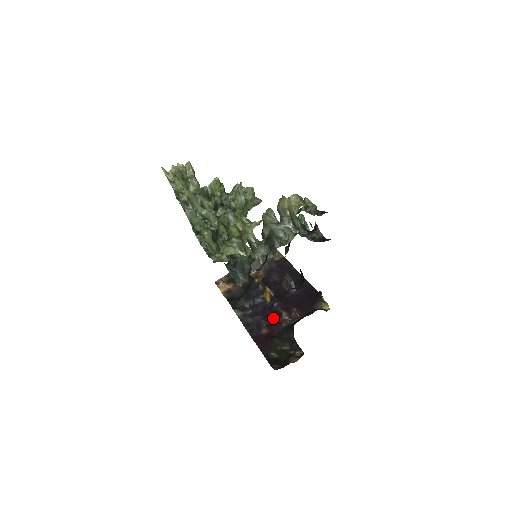
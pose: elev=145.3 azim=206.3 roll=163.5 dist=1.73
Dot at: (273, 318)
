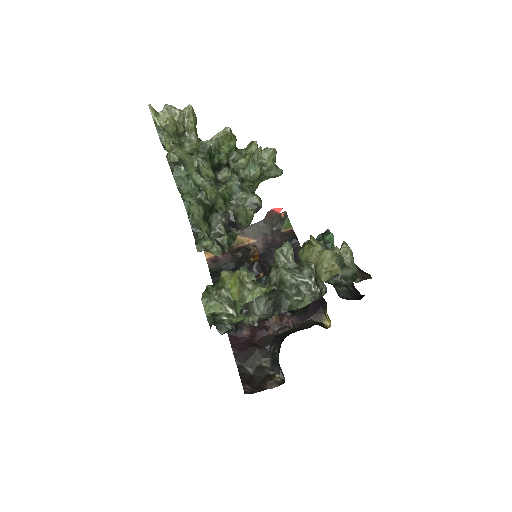
Dot at: occluded
